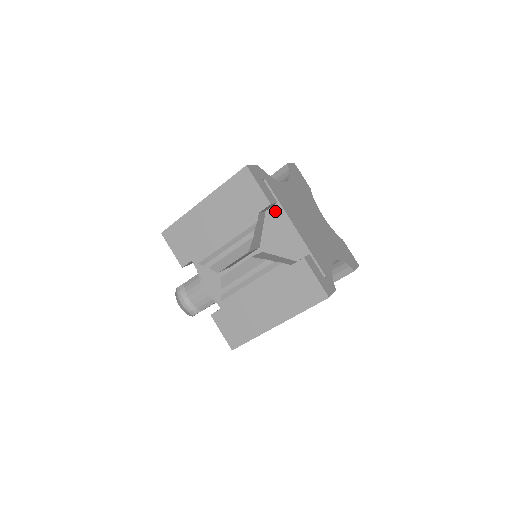
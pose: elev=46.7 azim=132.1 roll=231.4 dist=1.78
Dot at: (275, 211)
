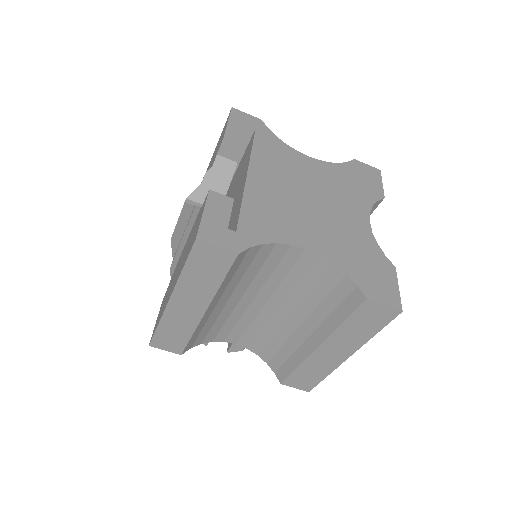
Dot at: (246, 162)
